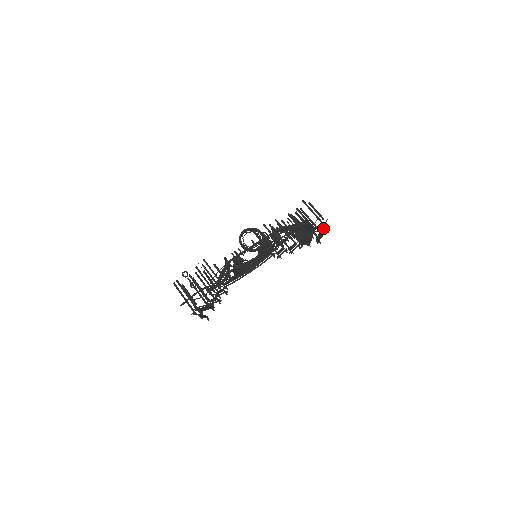
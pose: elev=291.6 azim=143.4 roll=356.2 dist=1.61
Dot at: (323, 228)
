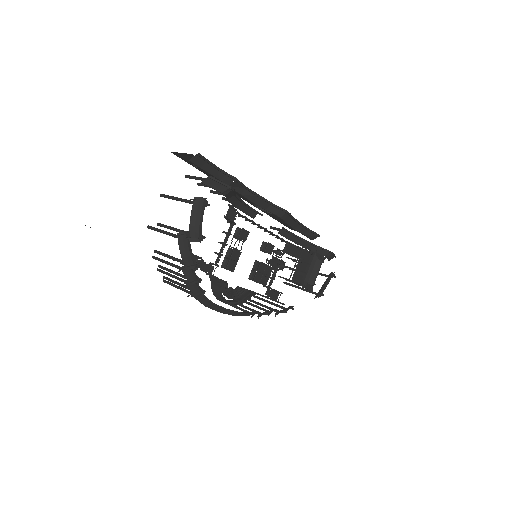
Dot at: (326, 279)
